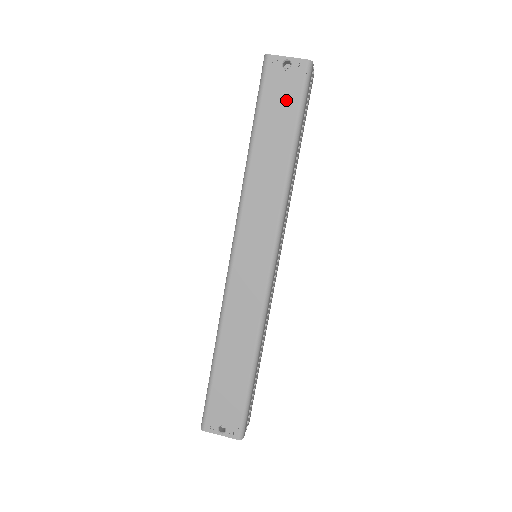
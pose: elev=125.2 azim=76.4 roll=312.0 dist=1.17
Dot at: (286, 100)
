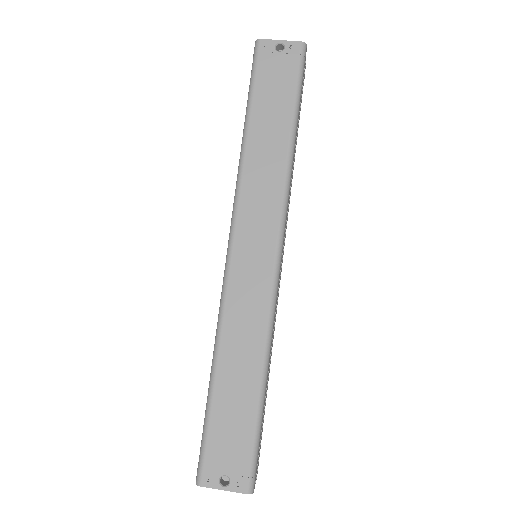
Dot at: (281, 81)
